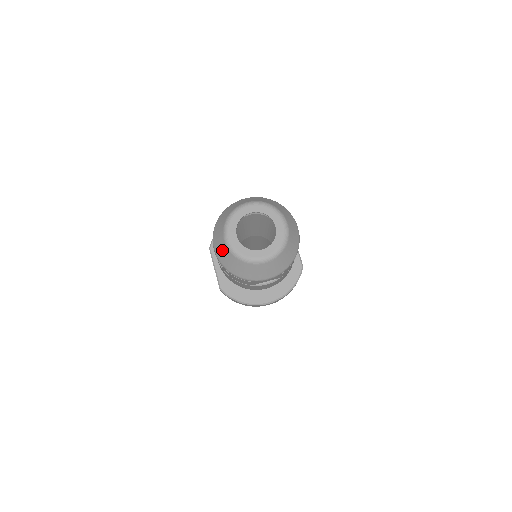
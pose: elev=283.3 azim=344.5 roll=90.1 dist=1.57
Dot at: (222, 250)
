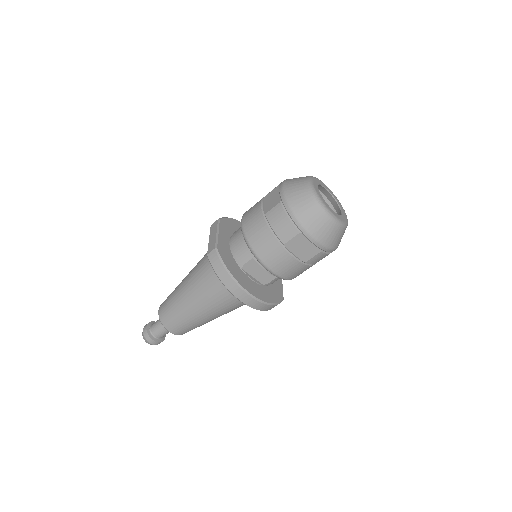
Dot at: (298, 187)
